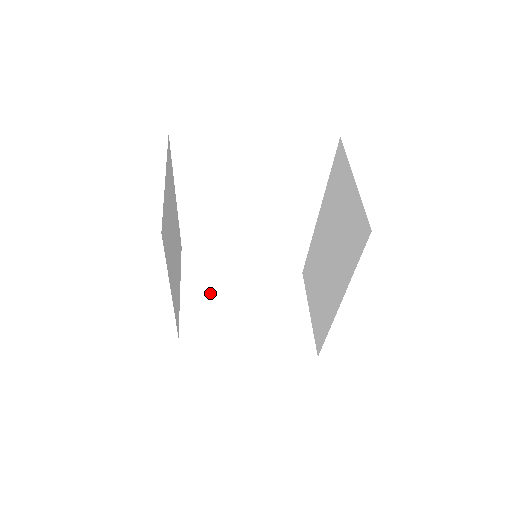
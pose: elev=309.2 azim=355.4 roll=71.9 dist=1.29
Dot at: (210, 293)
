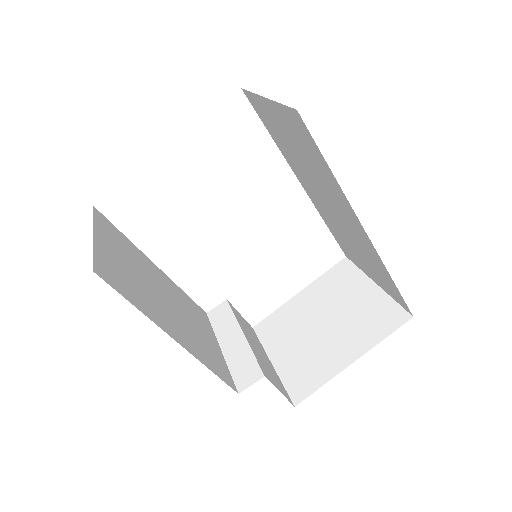
Dot at: (267, 339)
